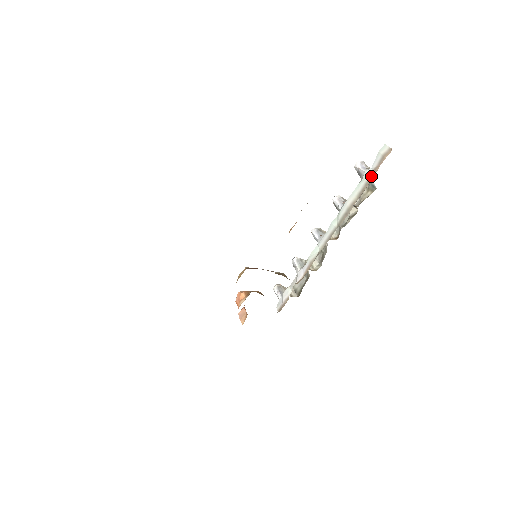
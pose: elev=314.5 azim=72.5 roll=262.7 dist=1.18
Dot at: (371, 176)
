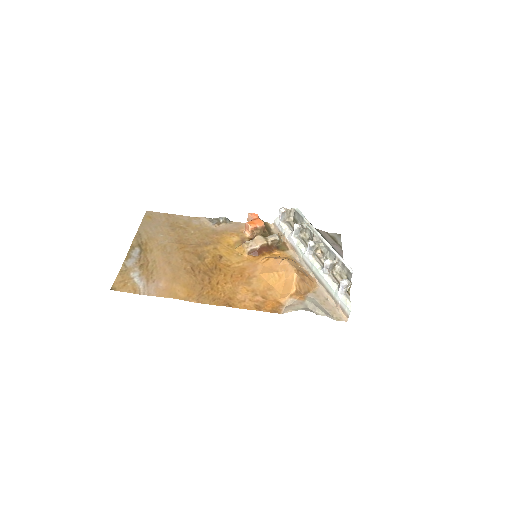
Dot at: (336, 300)
